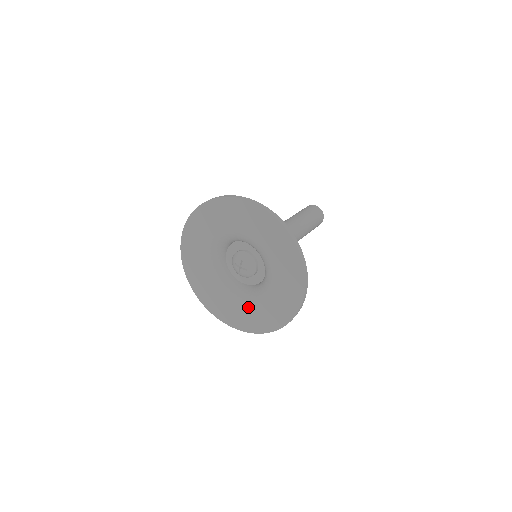
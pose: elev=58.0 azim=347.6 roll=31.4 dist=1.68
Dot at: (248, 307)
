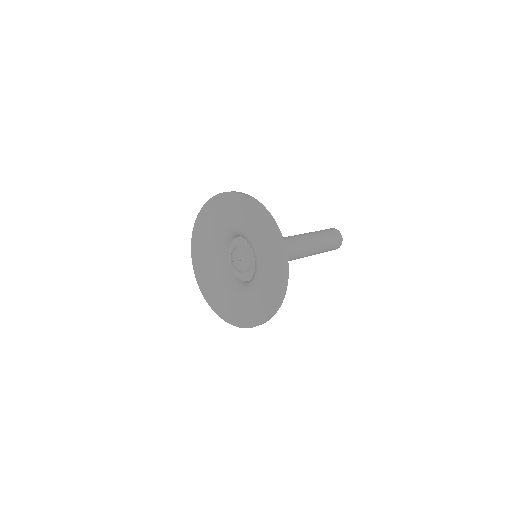
Dot at: (214, 281)
